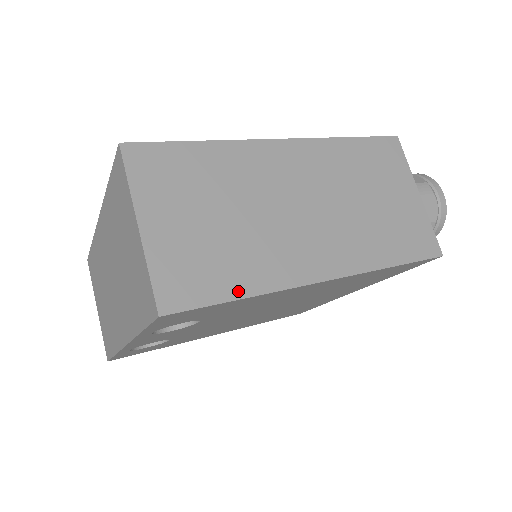
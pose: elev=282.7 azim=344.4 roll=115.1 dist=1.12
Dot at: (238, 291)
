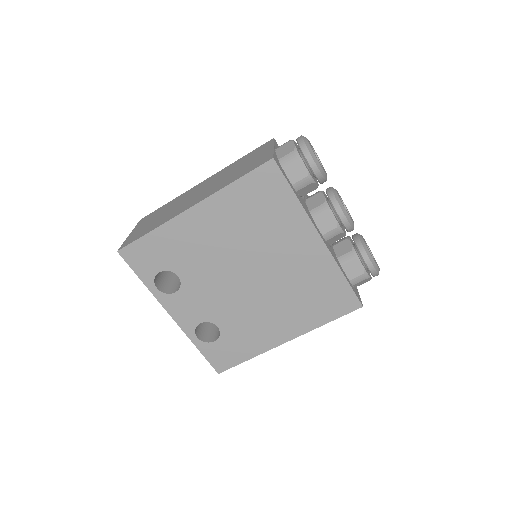
Dot at: (149, 231)
